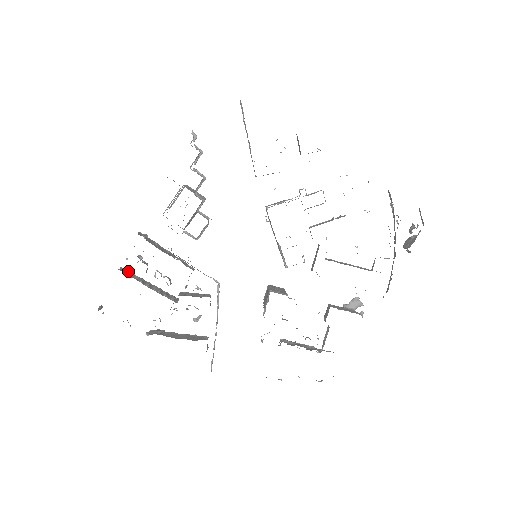
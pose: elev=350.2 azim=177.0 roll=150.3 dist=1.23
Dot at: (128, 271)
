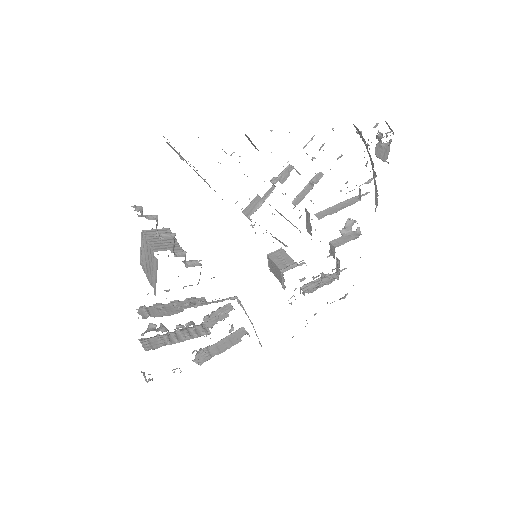
Dot at: (148, 340)
